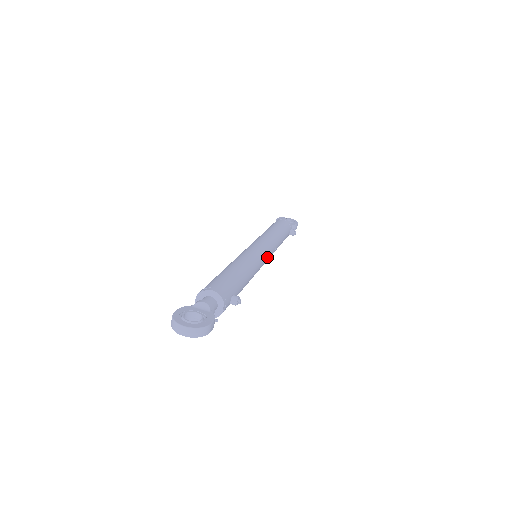
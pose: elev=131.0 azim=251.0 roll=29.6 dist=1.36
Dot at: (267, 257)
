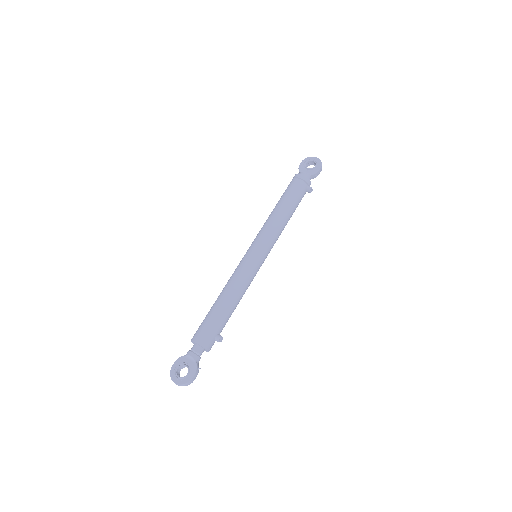
Dot at: (264, 257)
